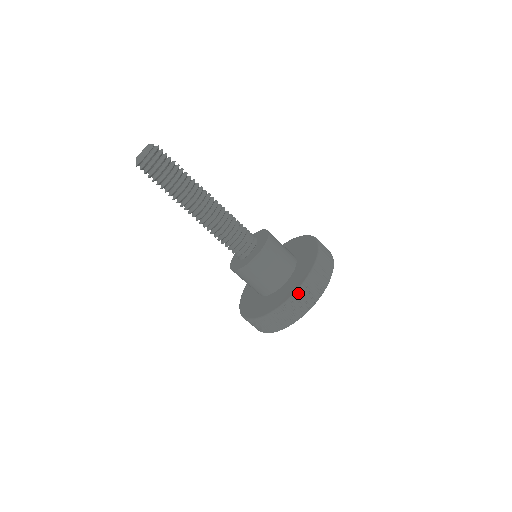
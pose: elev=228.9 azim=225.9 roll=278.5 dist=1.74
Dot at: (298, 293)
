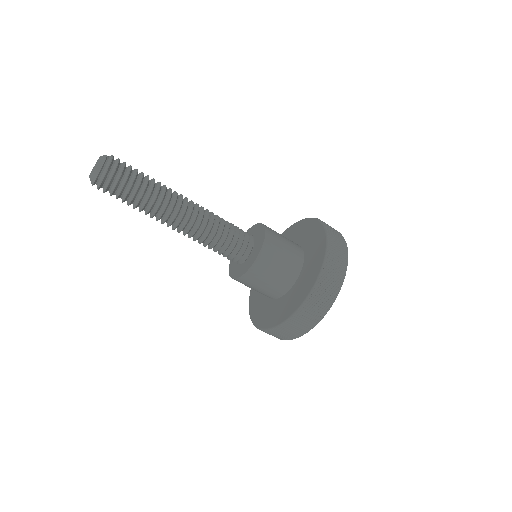
Dot at: (324, 272)
